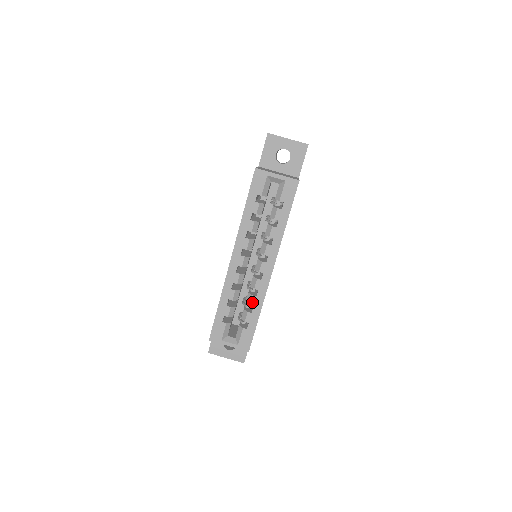
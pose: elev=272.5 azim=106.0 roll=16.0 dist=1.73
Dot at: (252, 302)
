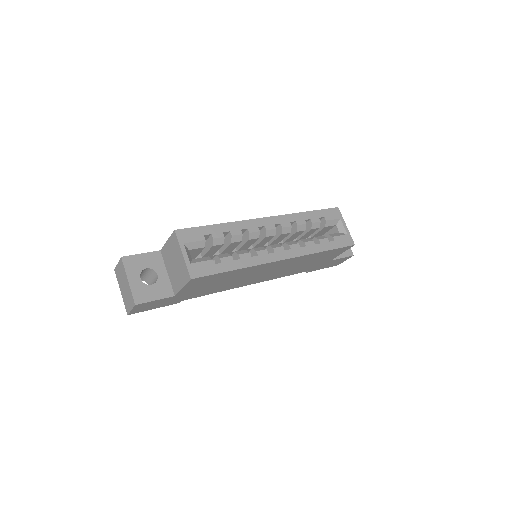
Dot at: (243, 255)
